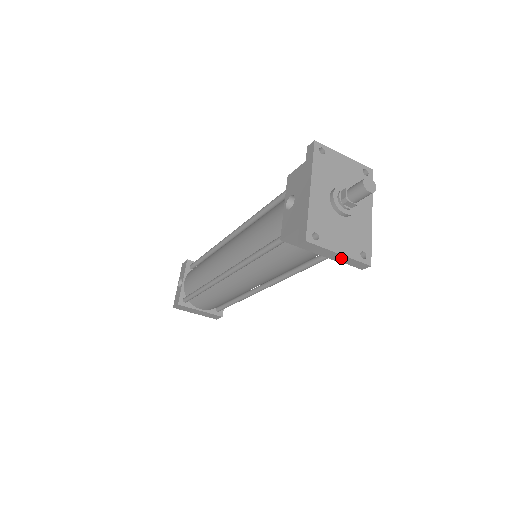
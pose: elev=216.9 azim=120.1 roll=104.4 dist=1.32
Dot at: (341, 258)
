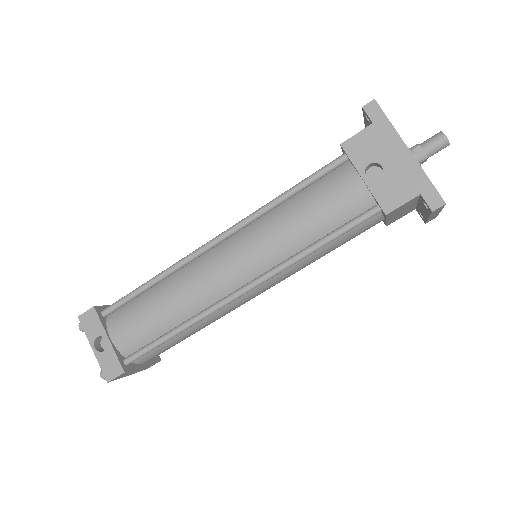
Dot at: (434, 216)
